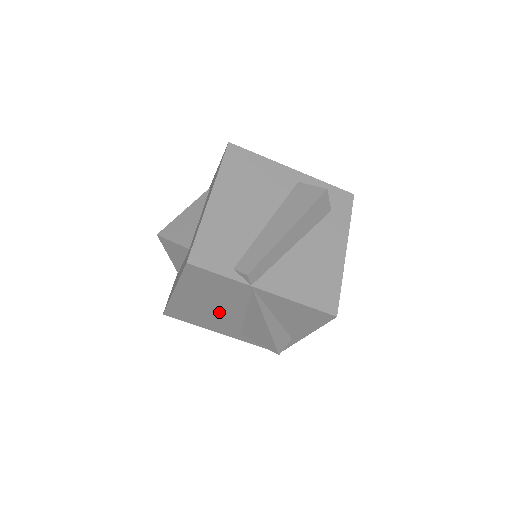
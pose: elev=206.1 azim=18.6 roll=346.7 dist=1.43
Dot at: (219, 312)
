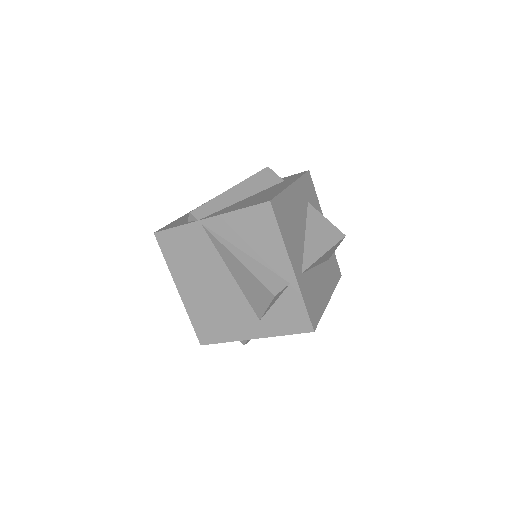
Dot at: (219, 293)
